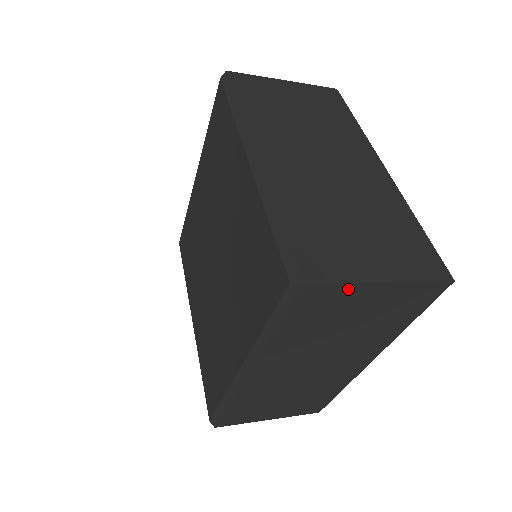
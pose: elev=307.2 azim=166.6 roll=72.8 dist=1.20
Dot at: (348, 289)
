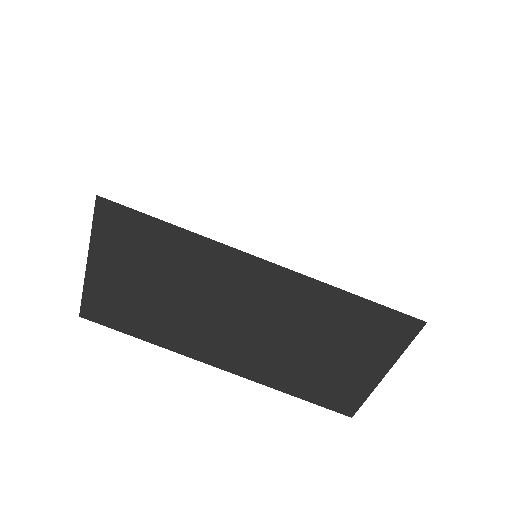
Dot at: occluded
